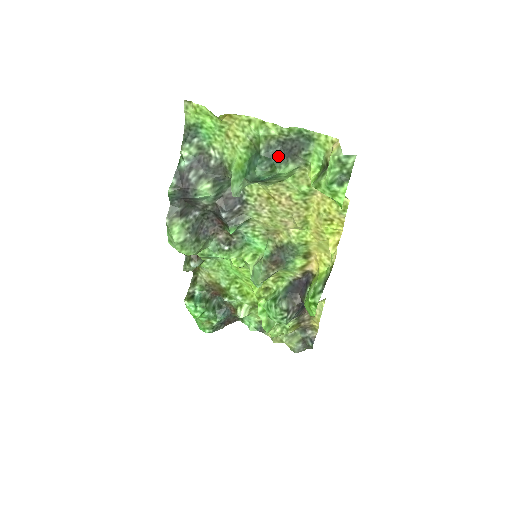
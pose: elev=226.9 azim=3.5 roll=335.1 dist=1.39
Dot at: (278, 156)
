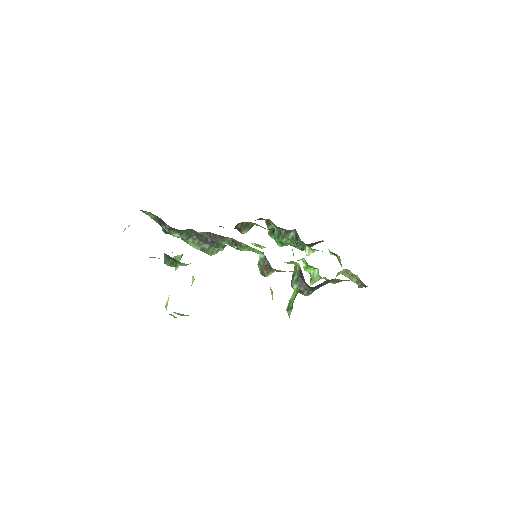
Dot at: (171, 258)
